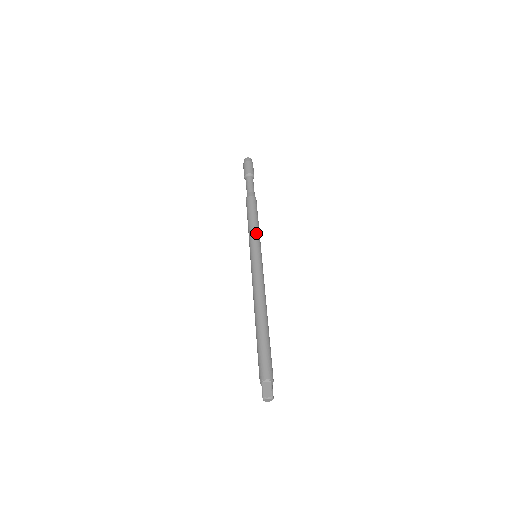
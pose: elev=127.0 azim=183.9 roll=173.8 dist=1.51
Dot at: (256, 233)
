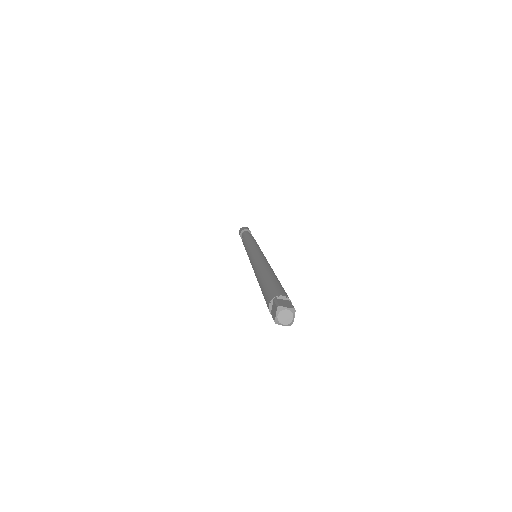
Dot at: (257, 244)
